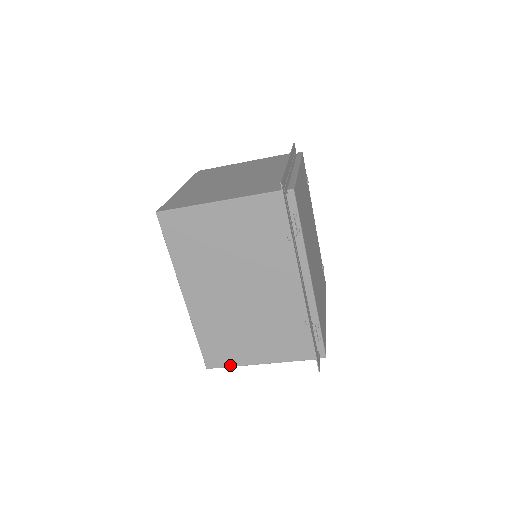
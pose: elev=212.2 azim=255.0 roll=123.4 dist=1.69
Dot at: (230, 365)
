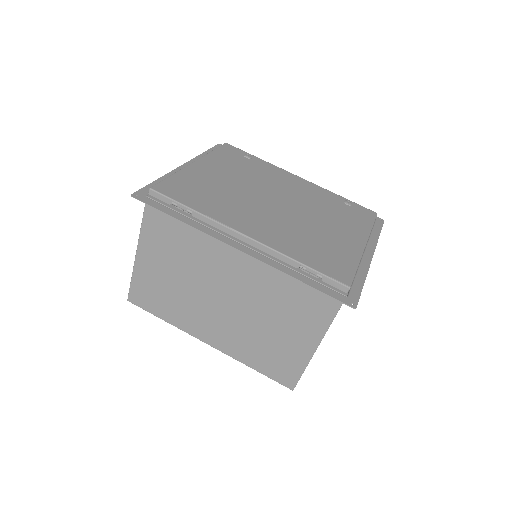
Dot at: (301, 371)
